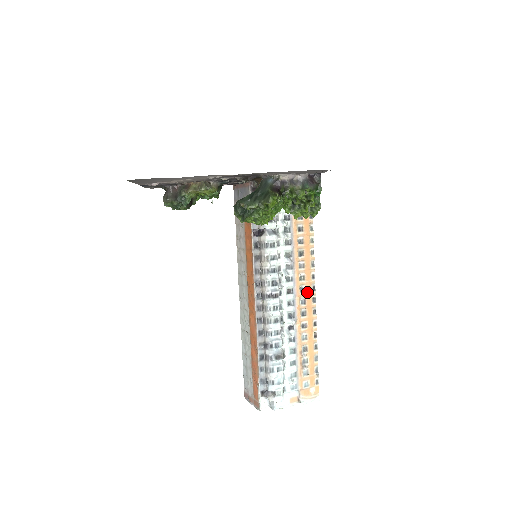
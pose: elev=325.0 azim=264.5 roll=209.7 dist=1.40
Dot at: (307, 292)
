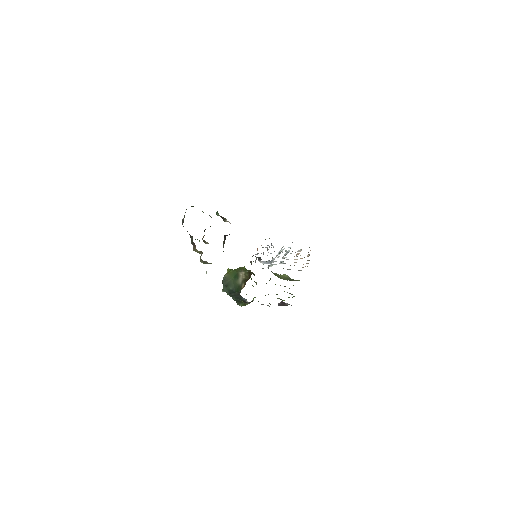
Dot at: occluded
